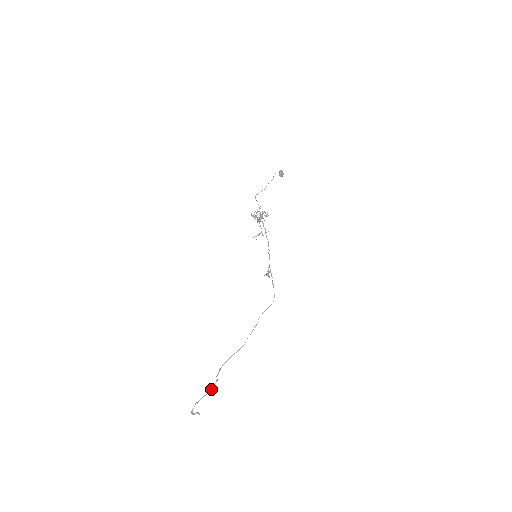
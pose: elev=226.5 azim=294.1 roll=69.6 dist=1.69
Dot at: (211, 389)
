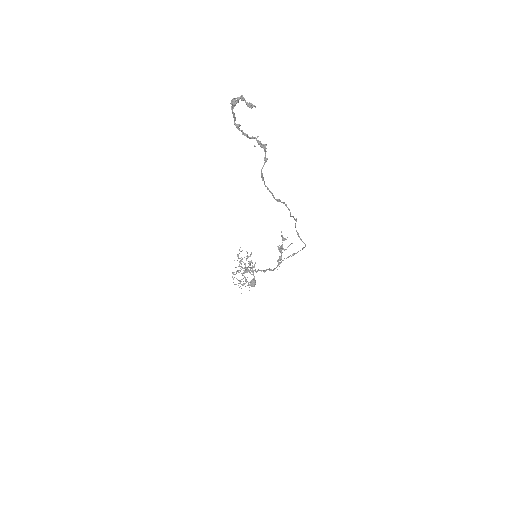
Dot at: (260, 144)
